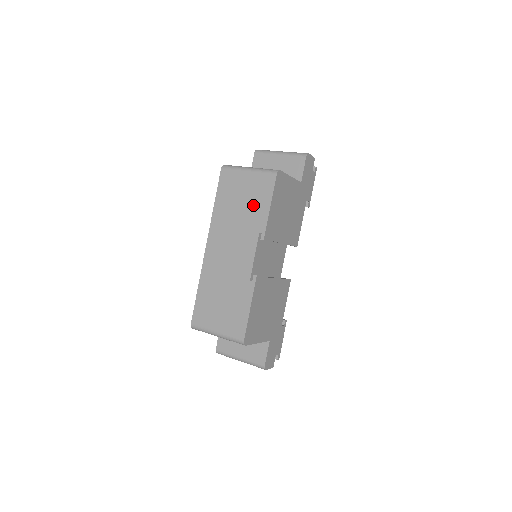
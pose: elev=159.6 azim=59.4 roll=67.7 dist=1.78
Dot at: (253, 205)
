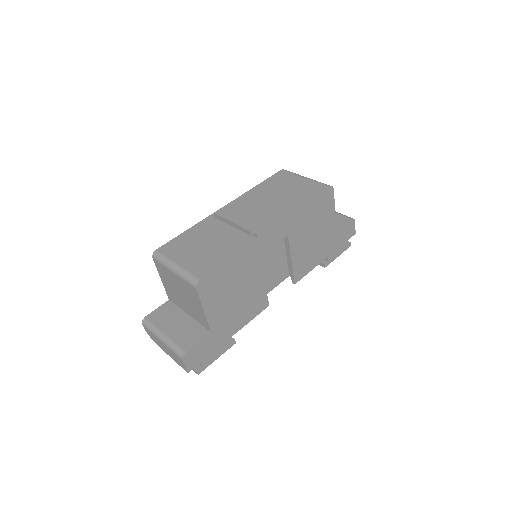
Dot at: (293, 196)
